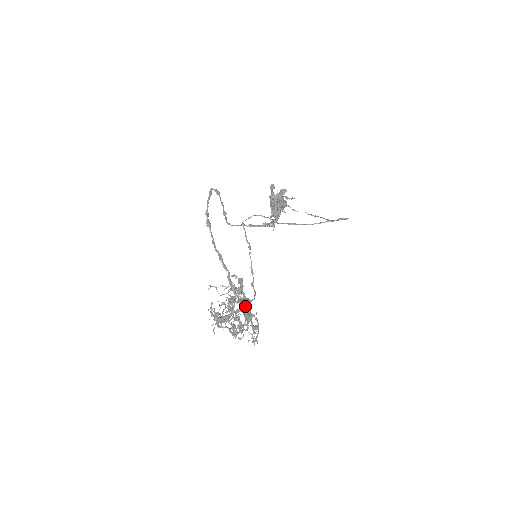
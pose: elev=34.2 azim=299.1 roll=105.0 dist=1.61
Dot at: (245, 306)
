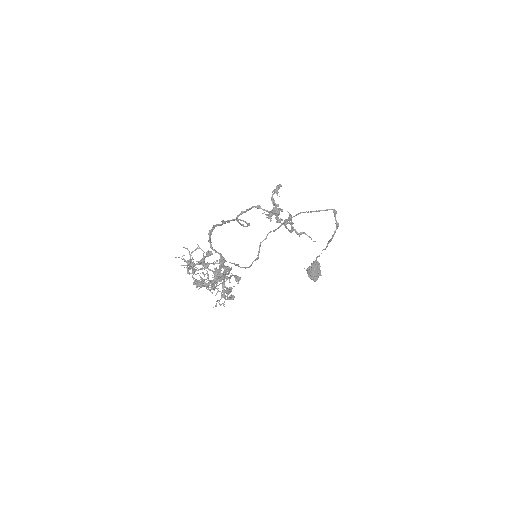
Dot at: occluded
